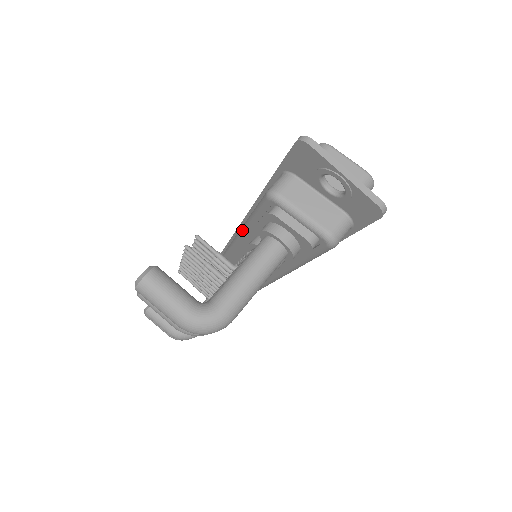
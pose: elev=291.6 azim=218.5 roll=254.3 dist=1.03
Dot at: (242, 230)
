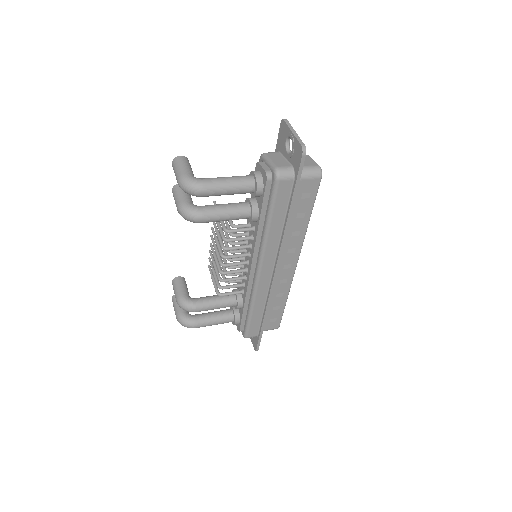
Dot at: occluded
